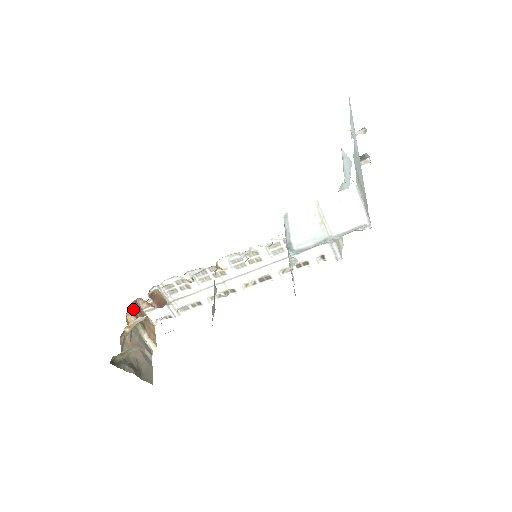
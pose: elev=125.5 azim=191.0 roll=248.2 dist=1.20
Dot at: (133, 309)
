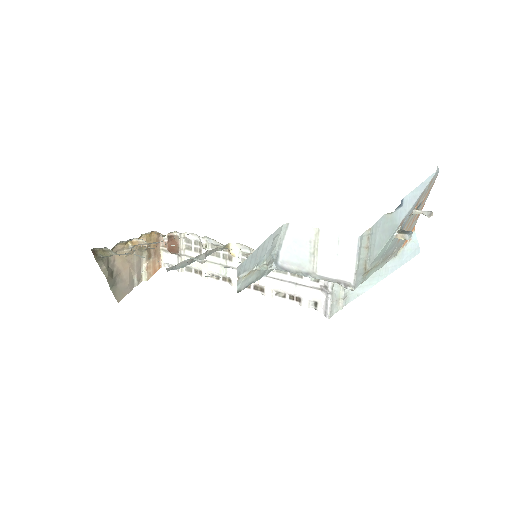
Dot at: (151, 237)
